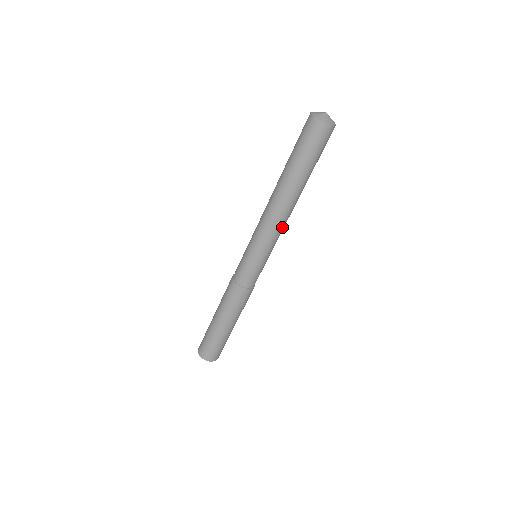
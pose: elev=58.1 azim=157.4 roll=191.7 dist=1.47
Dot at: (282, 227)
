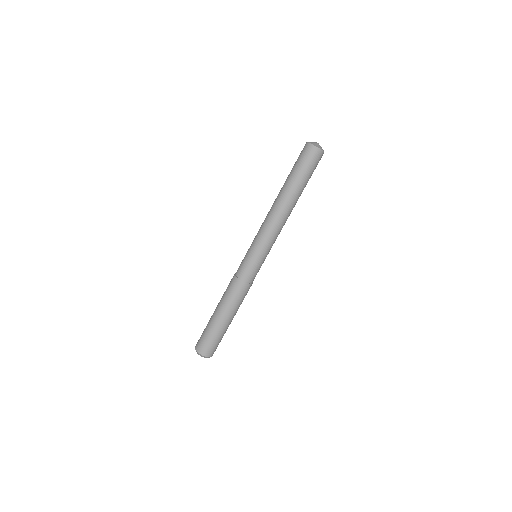
Dot at: (277, 228)
